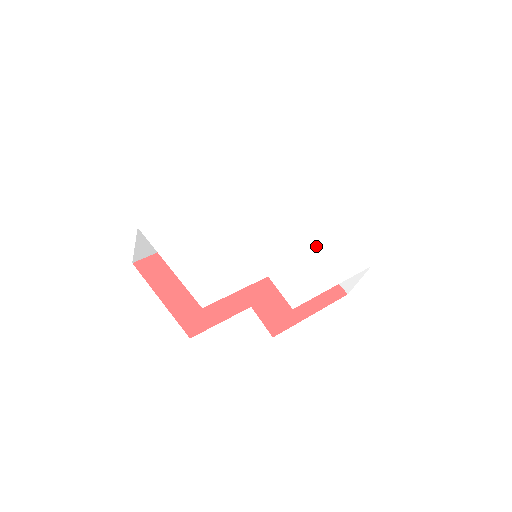
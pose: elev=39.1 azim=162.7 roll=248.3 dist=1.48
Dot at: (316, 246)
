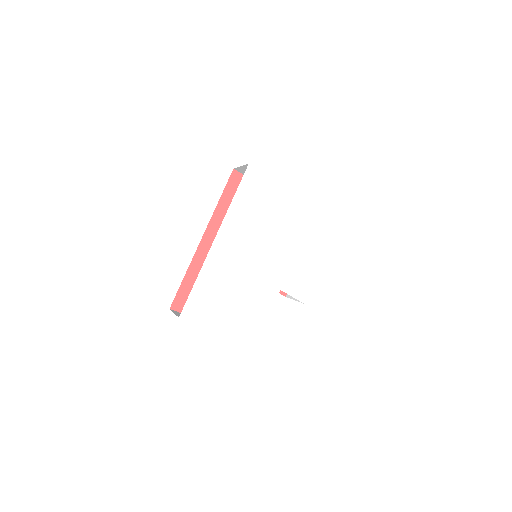
Dot at: (302, 234)
